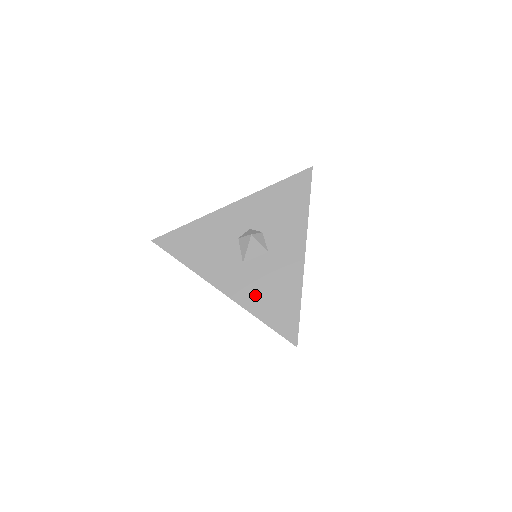
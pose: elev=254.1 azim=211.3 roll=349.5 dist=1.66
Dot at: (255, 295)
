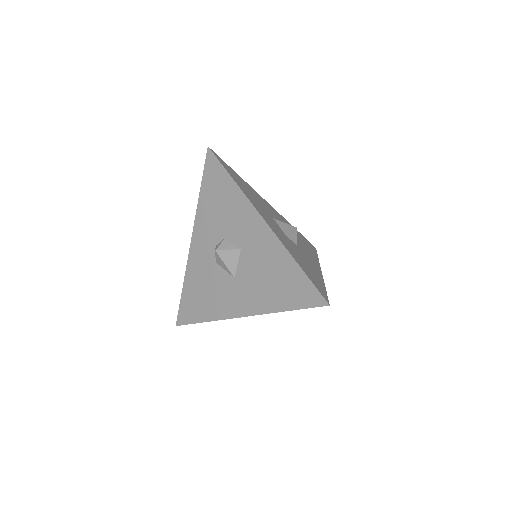
Dot at: (263, 294)
